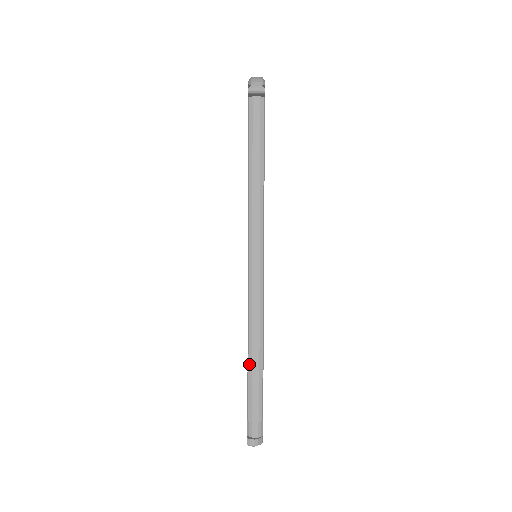
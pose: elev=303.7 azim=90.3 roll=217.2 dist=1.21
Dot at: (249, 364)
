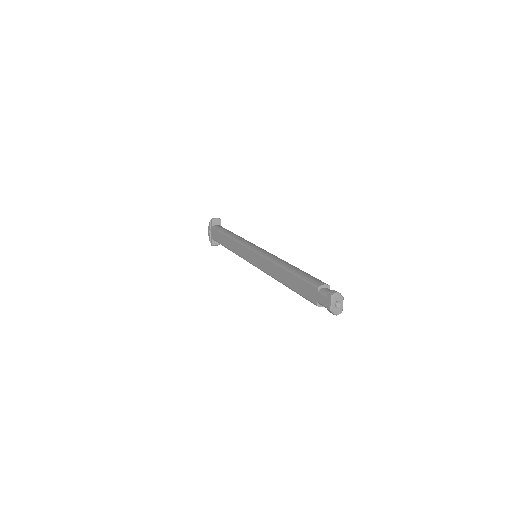
Dot at: (291, 271)
